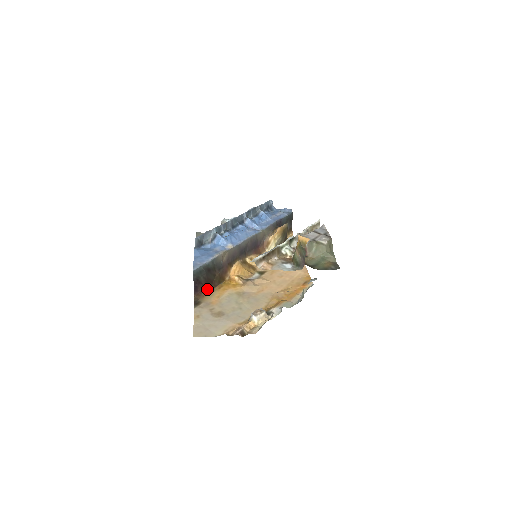
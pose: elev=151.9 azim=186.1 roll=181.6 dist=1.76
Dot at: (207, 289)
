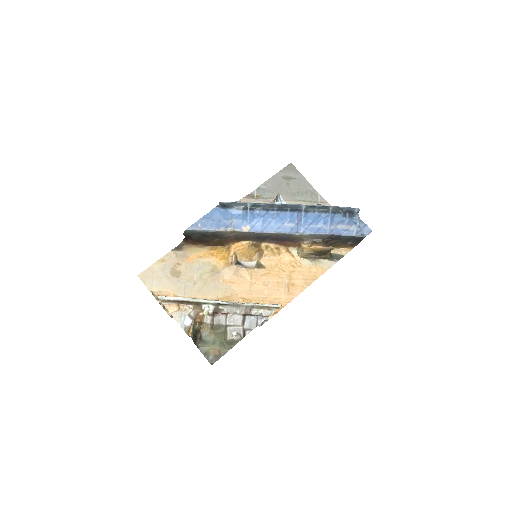
Dot at: (198, 243)
